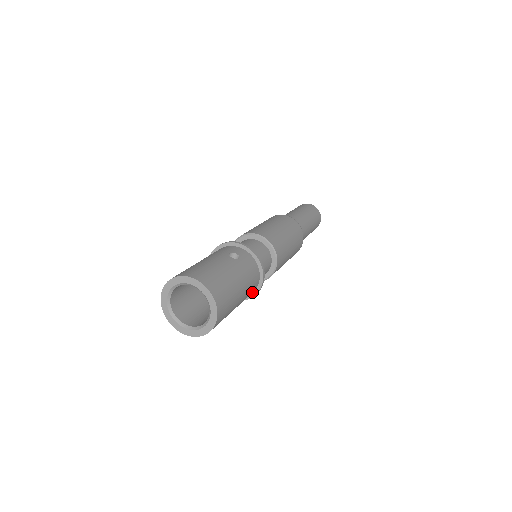
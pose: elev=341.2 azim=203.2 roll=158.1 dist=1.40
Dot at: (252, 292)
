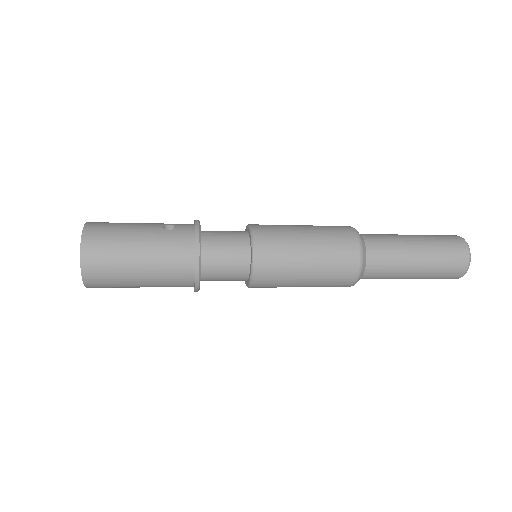
Dot at: (188, 278)
